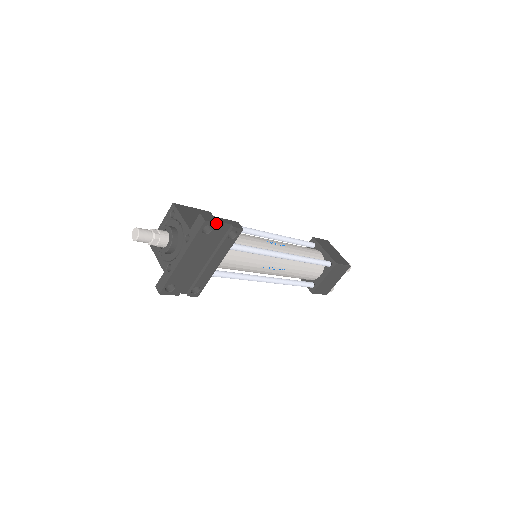
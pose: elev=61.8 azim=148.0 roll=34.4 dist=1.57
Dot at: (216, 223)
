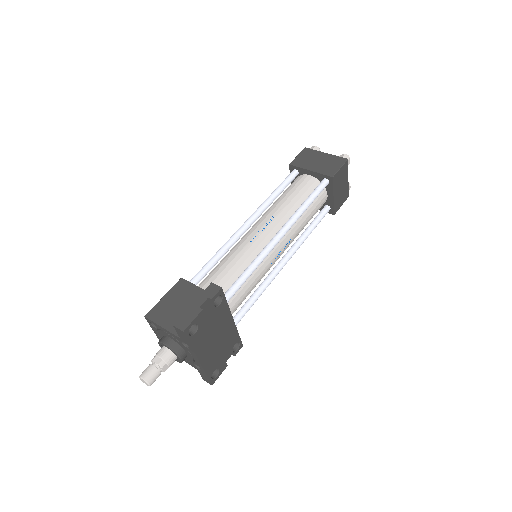
Dot at: (194, 319)
